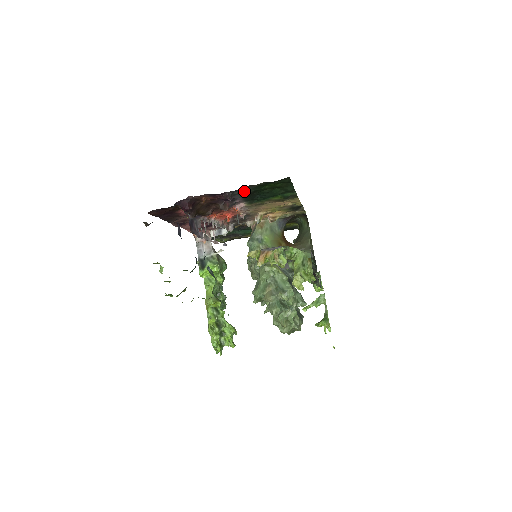
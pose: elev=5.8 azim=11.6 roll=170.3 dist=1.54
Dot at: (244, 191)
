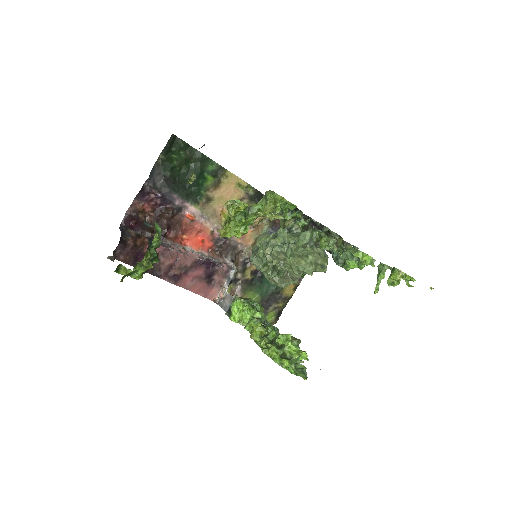
Dot at: (163, 179)
